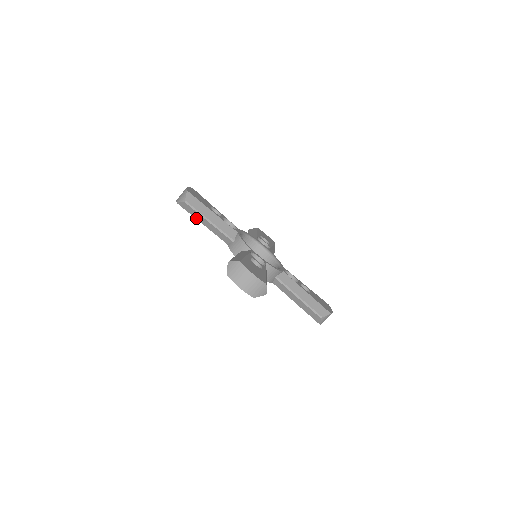
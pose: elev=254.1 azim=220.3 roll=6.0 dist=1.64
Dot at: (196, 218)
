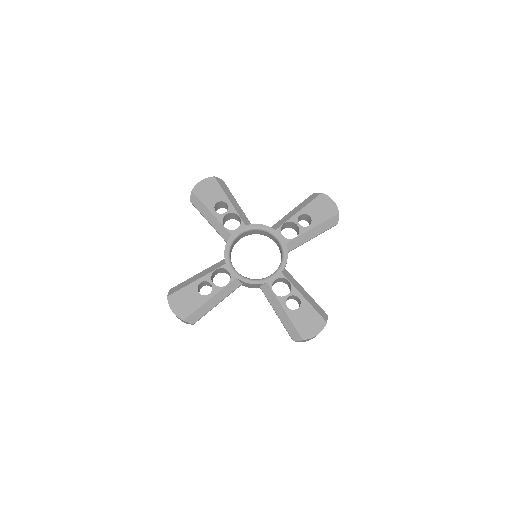
Dot at: occluded
